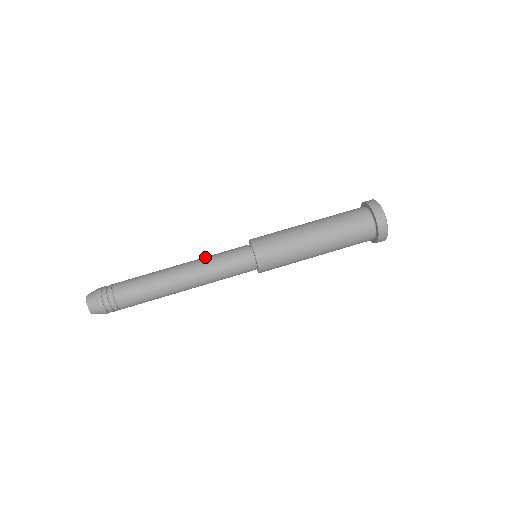
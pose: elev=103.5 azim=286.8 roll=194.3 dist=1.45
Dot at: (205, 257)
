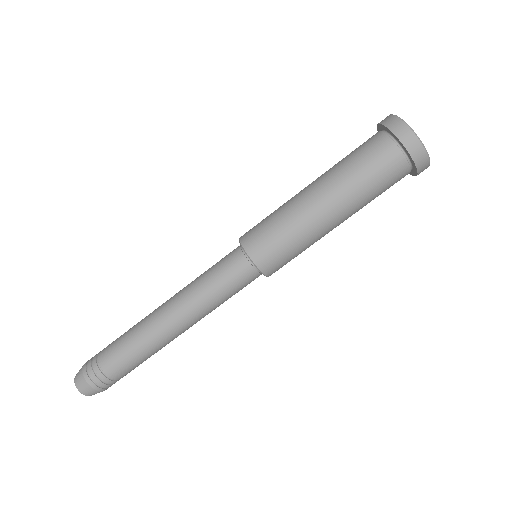
Dot at: occluded
